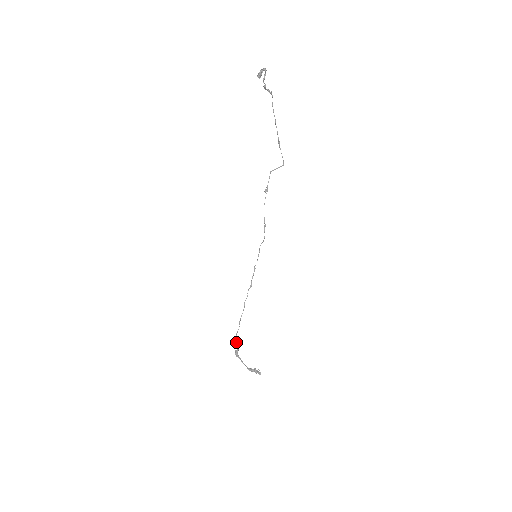
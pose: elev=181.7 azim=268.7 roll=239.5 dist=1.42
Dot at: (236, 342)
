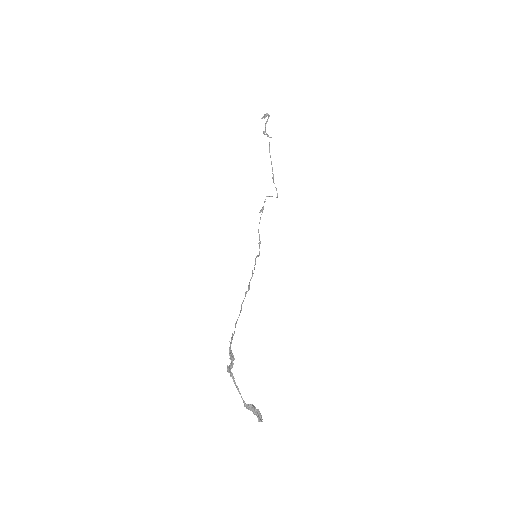
Dot at: (230, 352)
